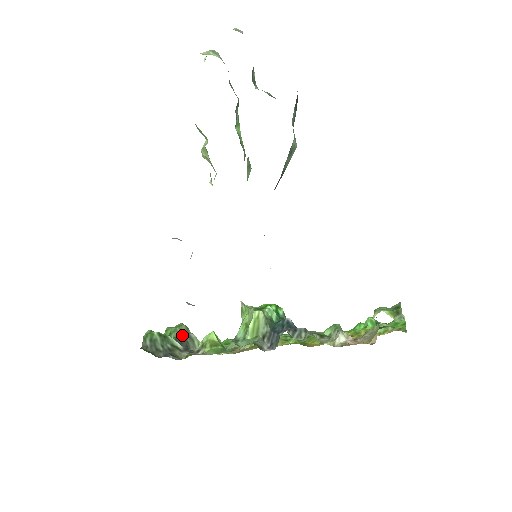
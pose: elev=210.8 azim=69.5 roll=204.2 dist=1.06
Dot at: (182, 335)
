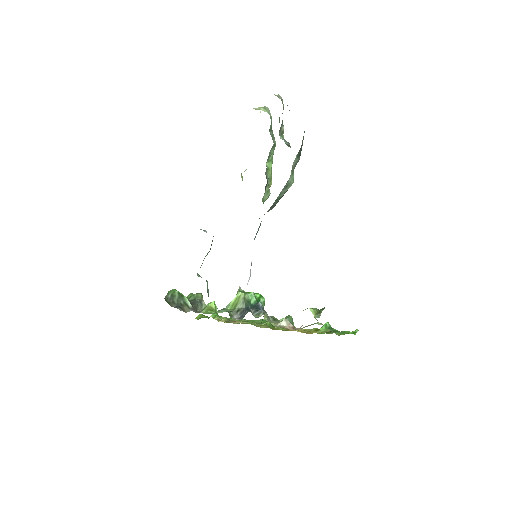
Dot at: (196, 300)
